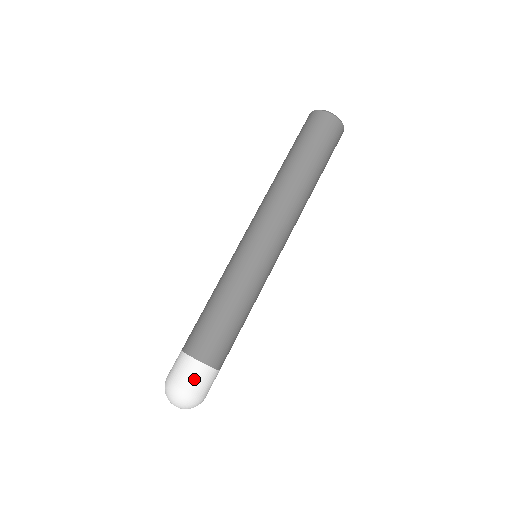
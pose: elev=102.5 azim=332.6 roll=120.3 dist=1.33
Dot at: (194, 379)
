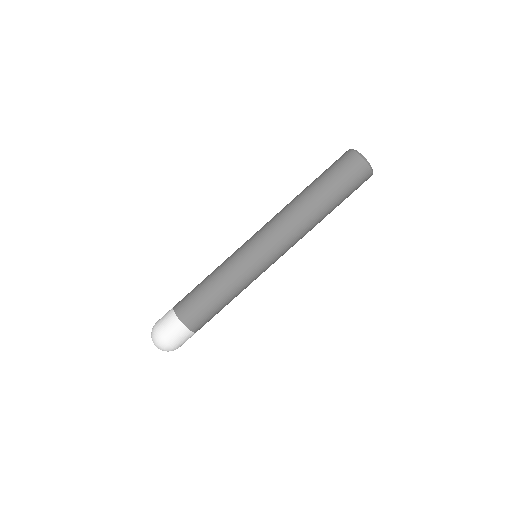
Dot at: (184, 341)
